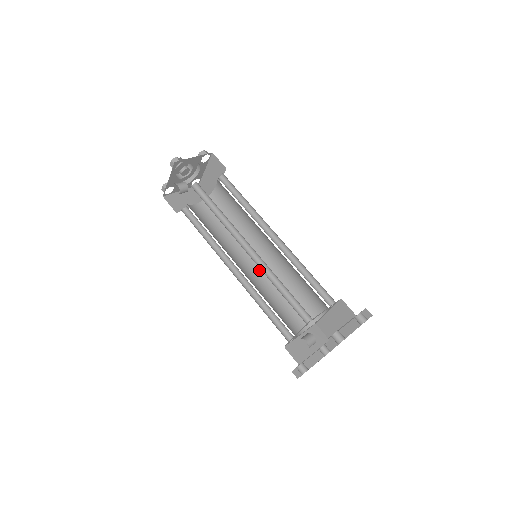
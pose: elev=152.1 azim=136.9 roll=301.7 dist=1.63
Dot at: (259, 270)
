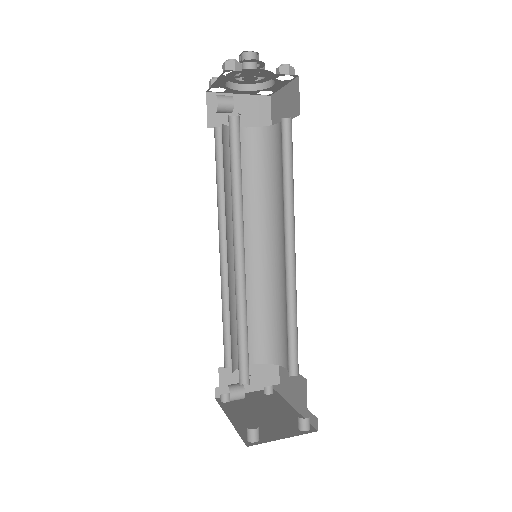
Dot at: (258, 264)
